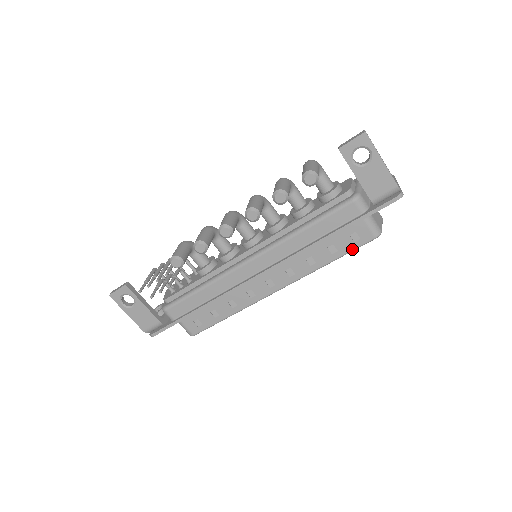
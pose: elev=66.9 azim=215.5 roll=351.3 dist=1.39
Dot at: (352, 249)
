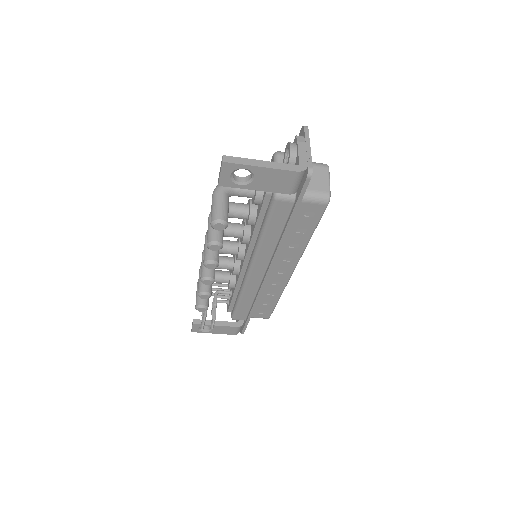
Dot at: (317, 222)
